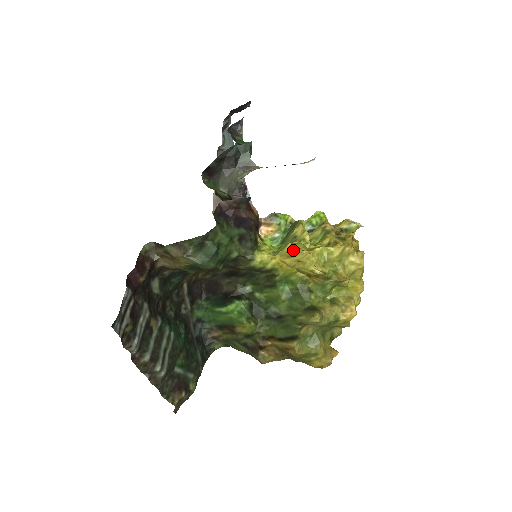
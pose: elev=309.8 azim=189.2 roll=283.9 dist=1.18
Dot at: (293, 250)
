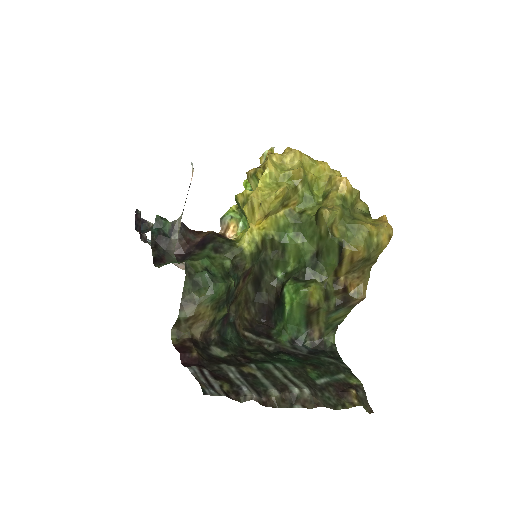
Dot at: (248, 206)
